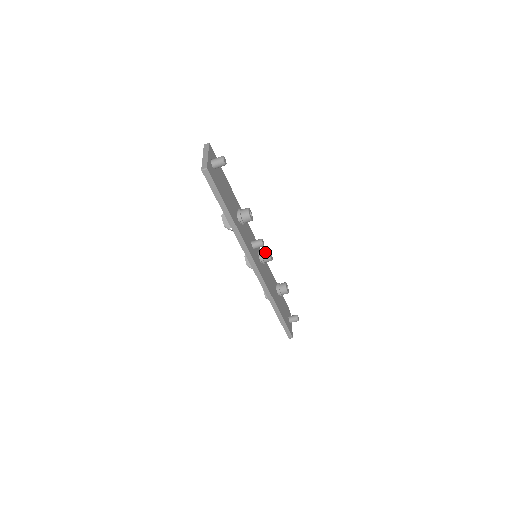
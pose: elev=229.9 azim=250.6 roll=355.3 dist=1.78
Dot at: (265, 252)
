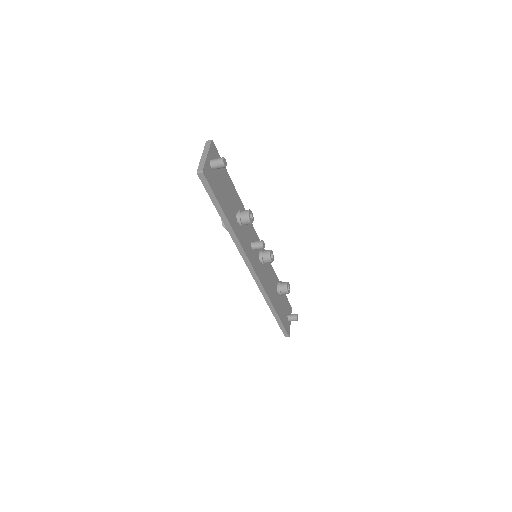
Dot at: (266, 253)
